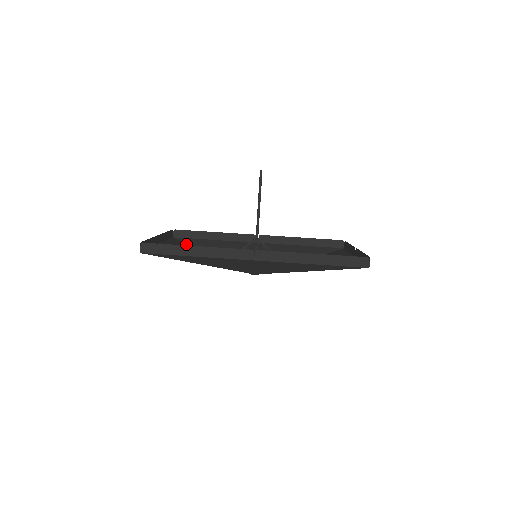
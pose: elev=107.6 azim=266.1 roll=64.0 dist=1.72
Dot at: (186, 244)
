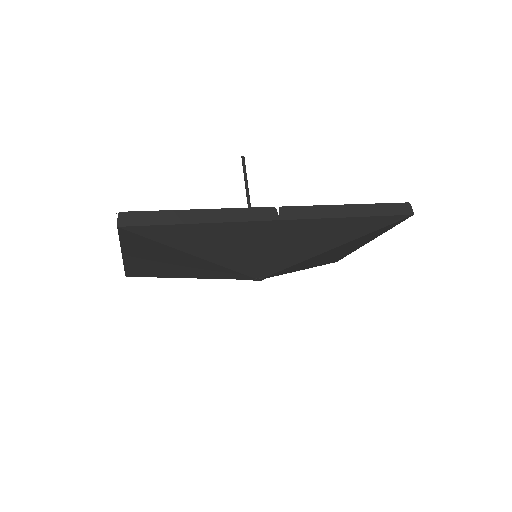
Dot at: (149, 275)
